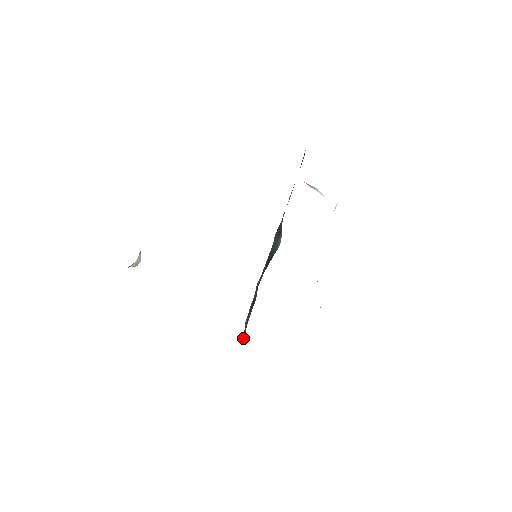
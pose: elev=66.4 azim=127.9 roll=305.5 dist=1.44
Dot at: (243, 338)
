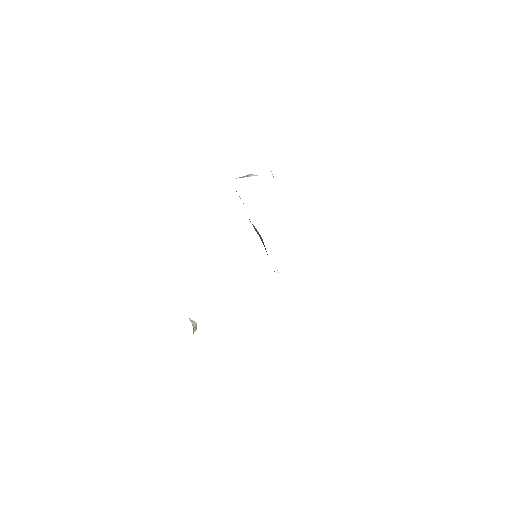
Dot at: occluded
